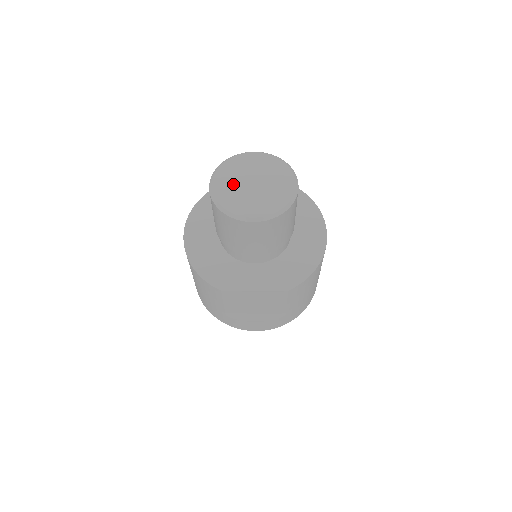
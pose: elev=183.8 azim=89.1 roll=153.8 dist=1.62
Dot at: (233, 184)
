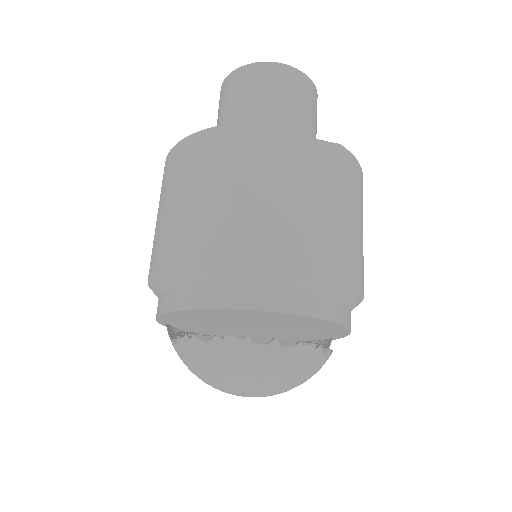
Dot at: occluded
